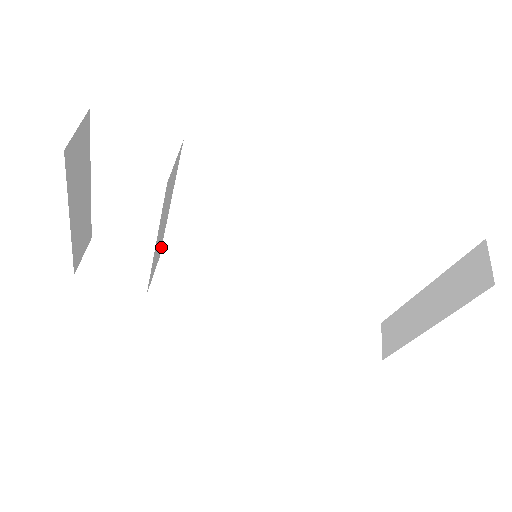
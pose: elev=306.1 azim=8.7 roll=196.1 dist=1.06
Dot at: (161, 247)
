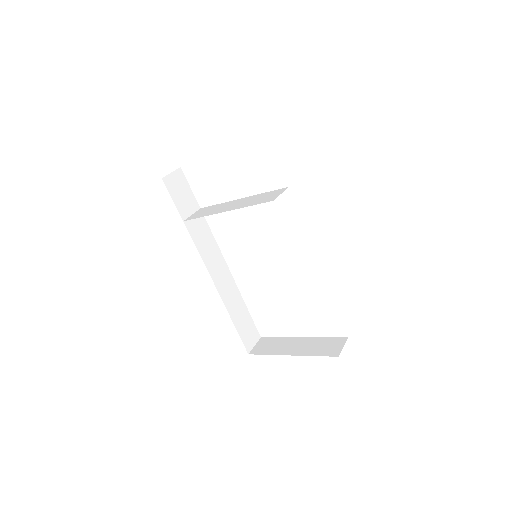
Dot at: (210, 206)
